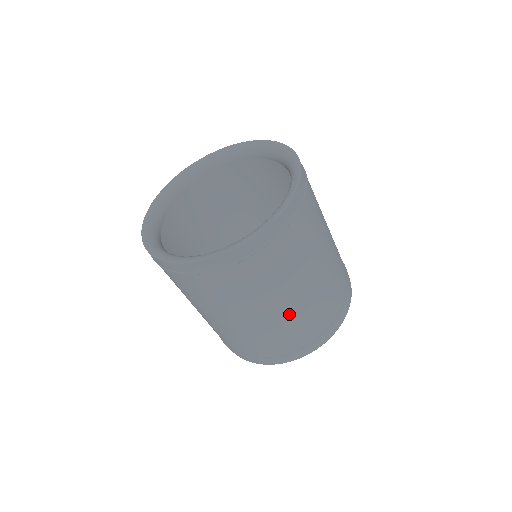
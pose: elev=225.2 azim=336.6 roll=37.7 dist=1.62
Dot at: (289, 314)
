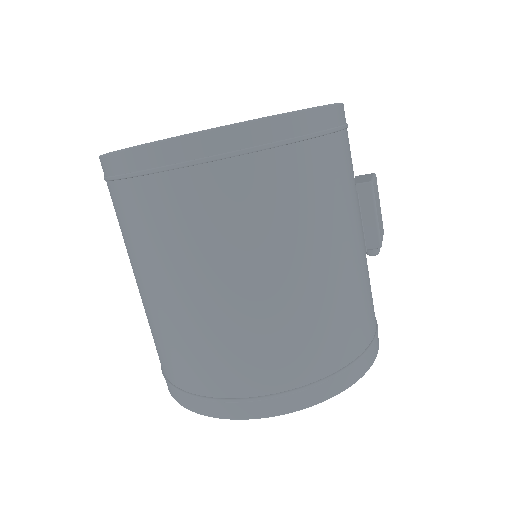
Dot at: (176, 317)
